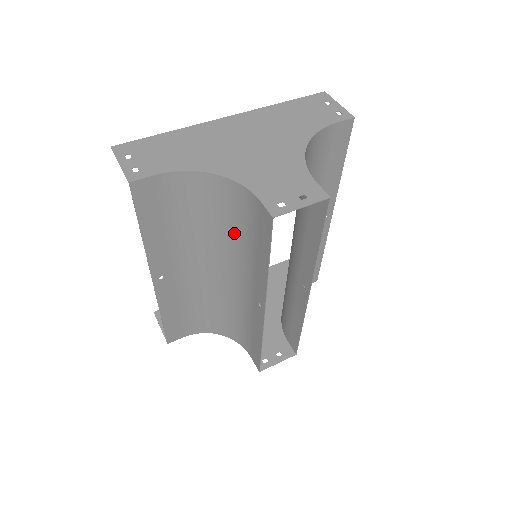
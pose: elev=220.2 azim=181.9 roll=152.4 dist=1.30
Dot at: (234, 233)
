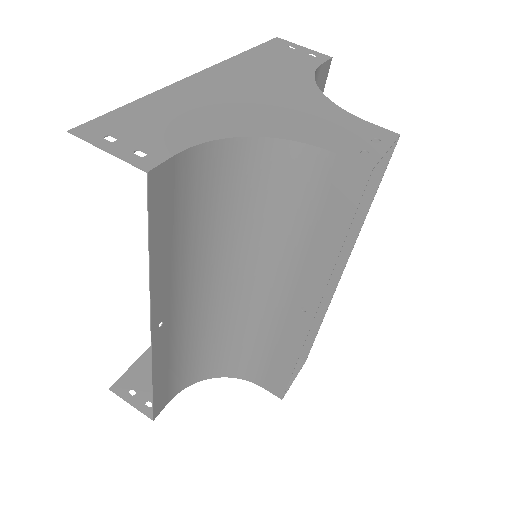
Dot at: (267, 222)
